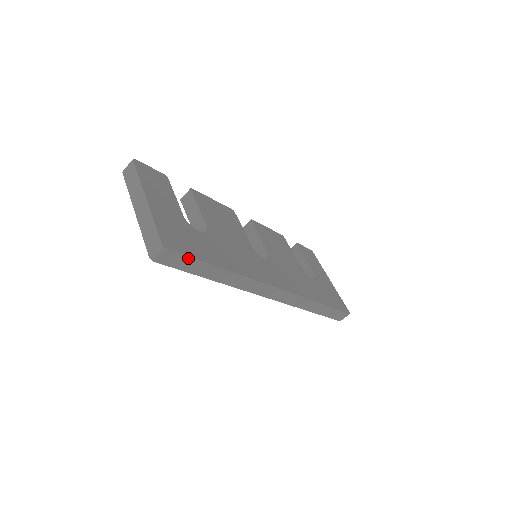
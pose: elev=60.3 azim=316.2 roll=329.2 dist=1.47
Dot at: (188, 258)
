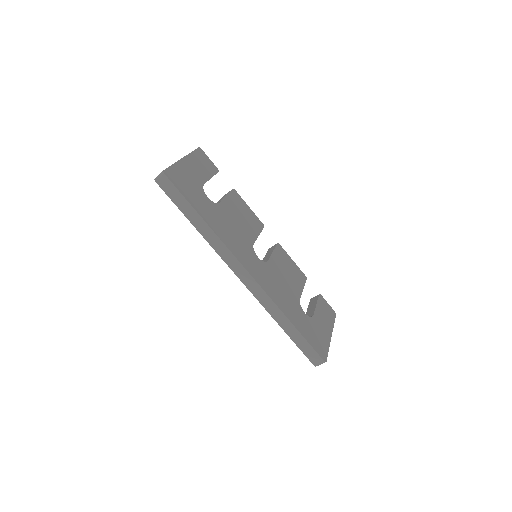
Dot at: (177, 191)
